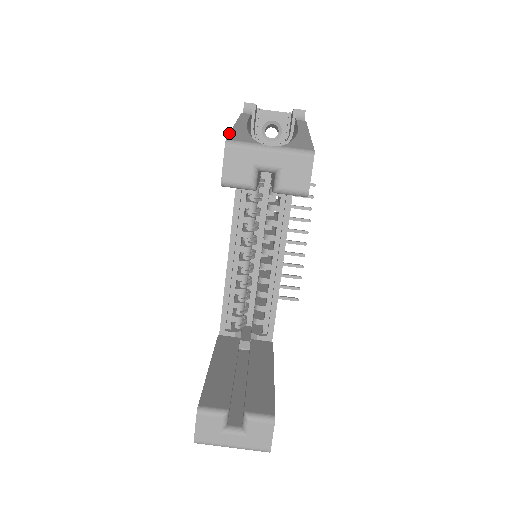
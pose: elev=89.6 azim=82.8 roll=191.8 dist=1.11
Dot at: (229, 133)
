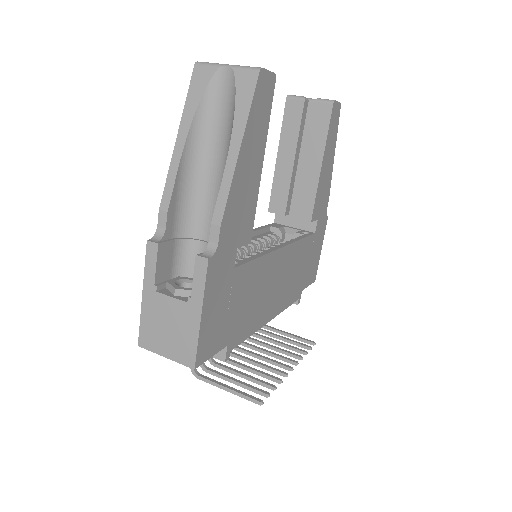
Dot at: occluded
